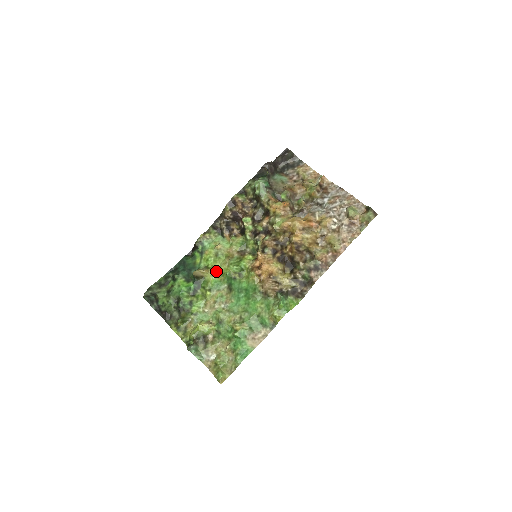
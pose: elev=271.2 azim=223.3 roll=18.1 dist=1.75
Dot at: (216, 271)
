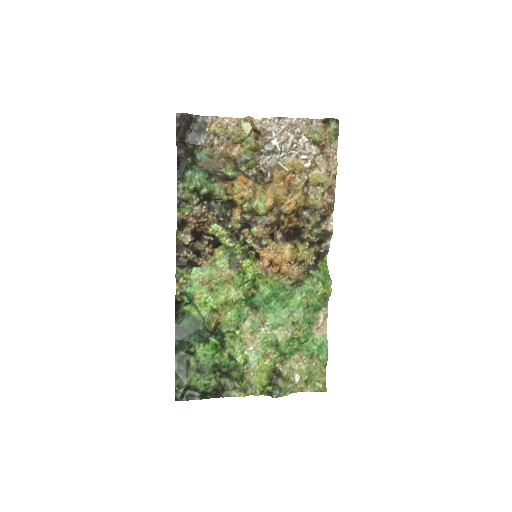
Dot at: (225, 305)
